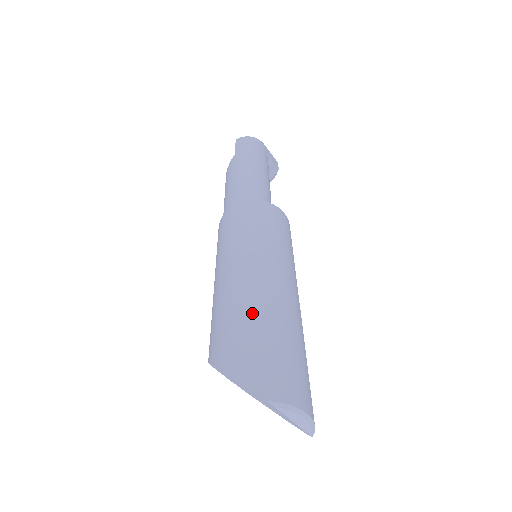
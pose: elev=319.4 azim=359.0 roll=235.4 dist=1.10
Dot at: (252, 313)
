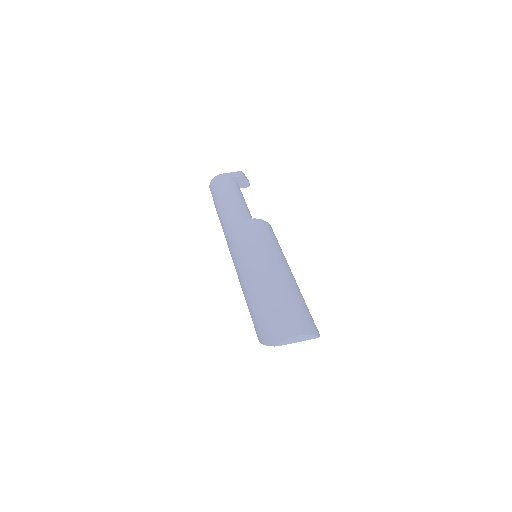
Dot at: (255, 305)
